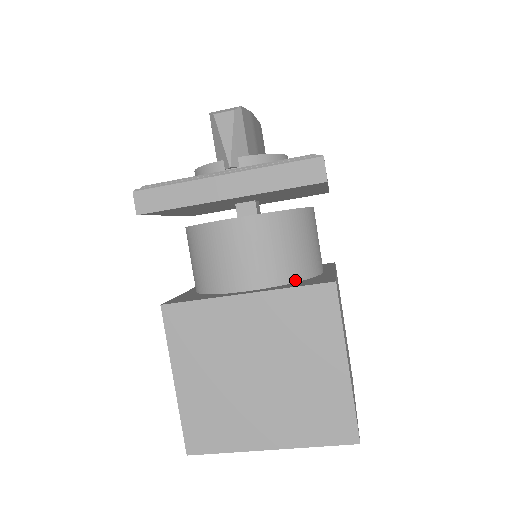
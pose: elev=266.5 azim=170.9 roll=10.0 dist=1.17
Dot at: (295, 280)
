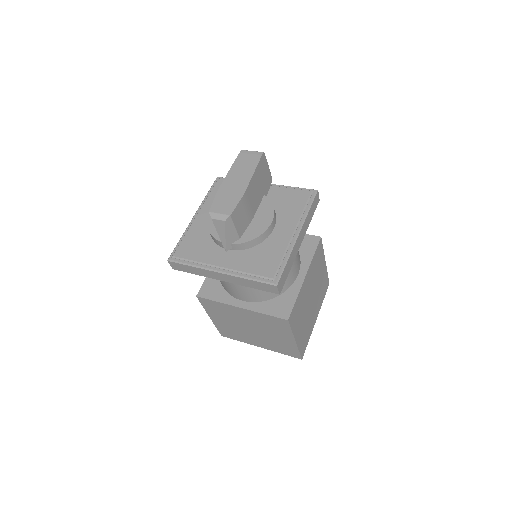
Dot at: (271, 298)
